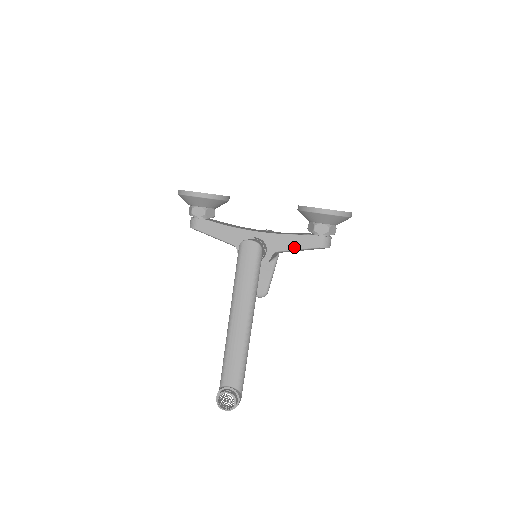
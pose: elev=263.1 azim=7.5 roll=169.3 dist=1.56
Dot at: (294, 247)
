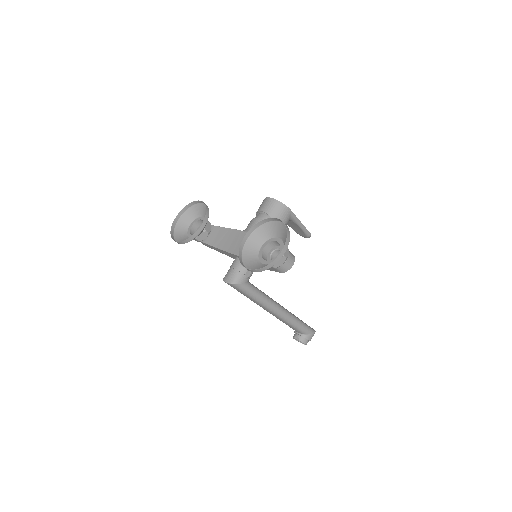
Dot at: occluded
